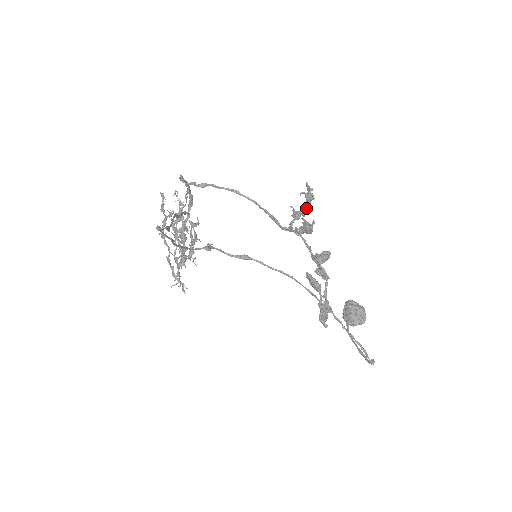
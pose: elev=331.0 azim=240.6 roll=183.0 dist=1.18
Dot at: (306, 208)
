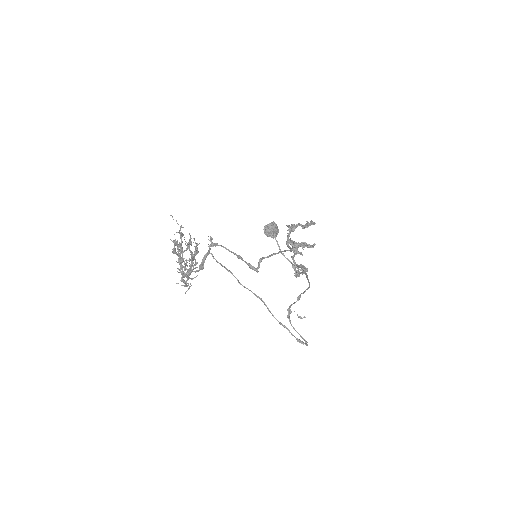
Dot at: (302, 228)
